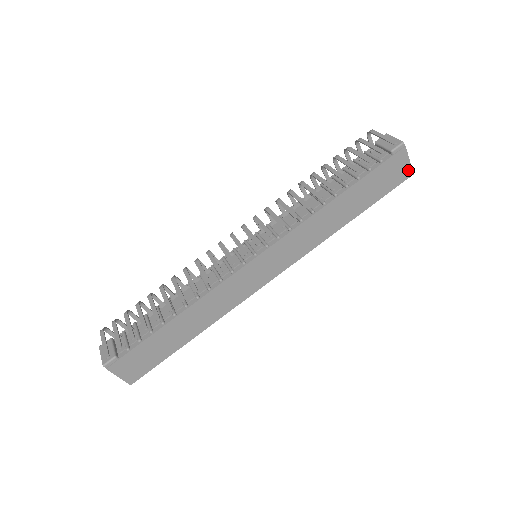
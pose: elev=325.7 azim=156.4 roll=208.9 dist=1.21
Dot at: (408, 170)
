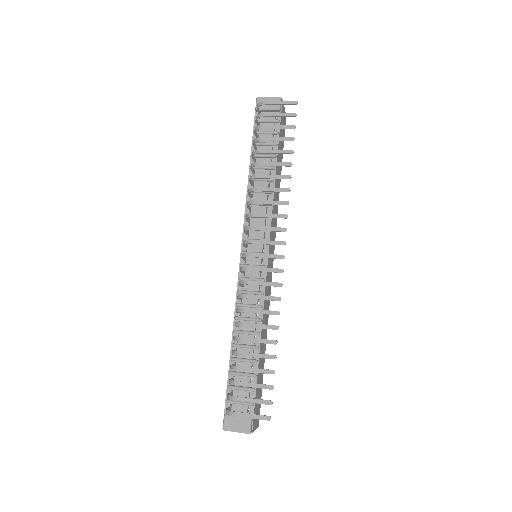
Dot at: occluded
